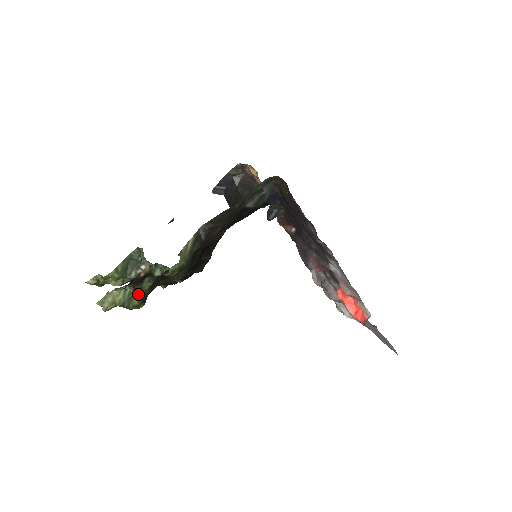
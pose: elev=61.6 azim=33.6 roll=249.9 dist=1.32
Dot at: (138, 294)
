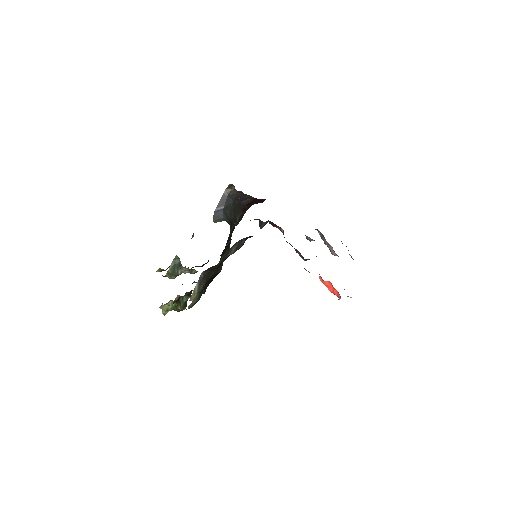
Dot at: (179, 306)
